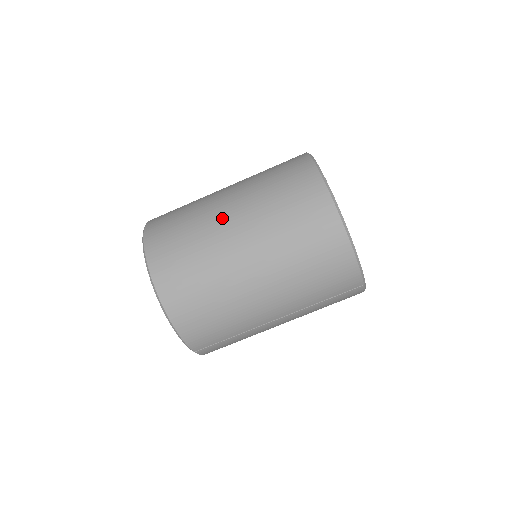
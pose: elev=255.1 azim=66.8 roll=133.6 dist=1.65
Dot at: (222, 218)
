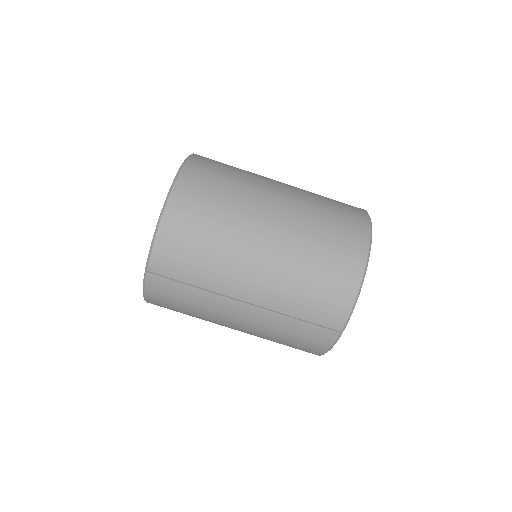
Dot at: (271, 185)
